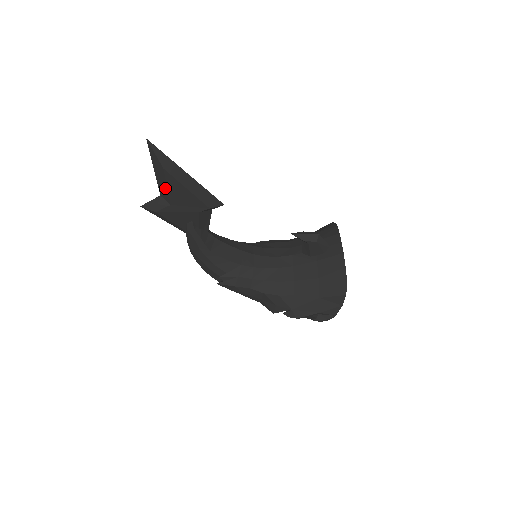
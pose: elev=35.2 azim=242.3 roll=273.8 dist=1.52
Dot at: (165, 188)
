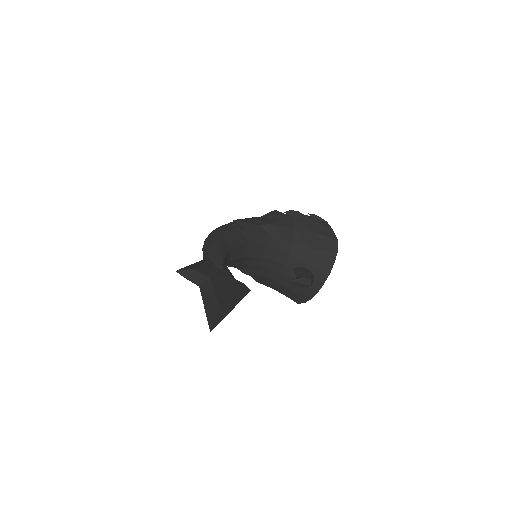
Dot at: occluded
